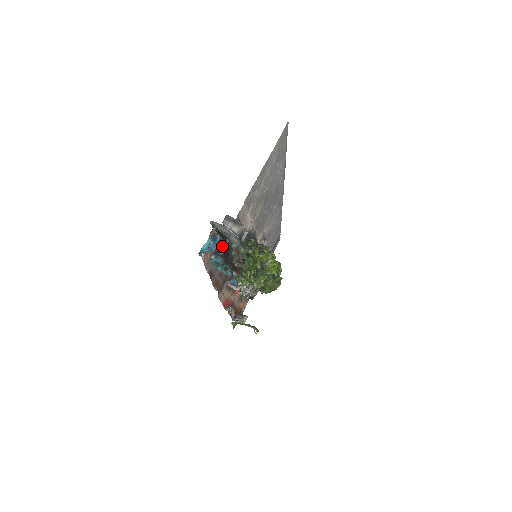
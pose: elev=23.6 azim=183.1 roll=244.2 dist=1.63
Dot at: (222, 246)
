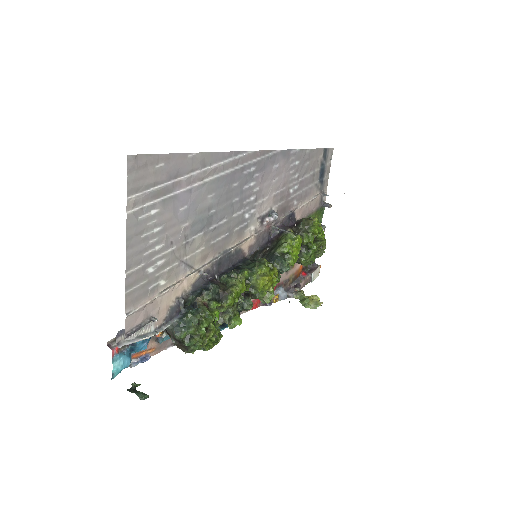
Dot at: occluded
